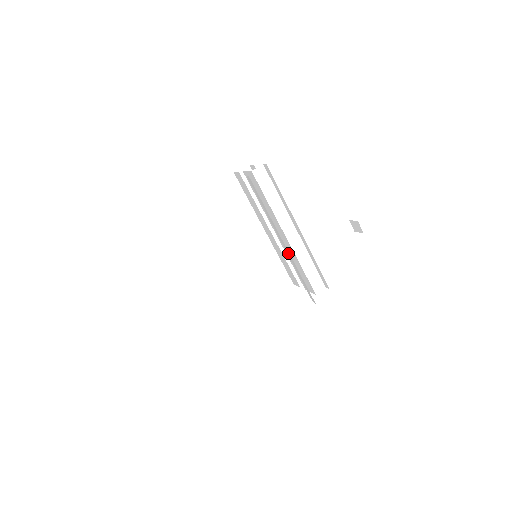
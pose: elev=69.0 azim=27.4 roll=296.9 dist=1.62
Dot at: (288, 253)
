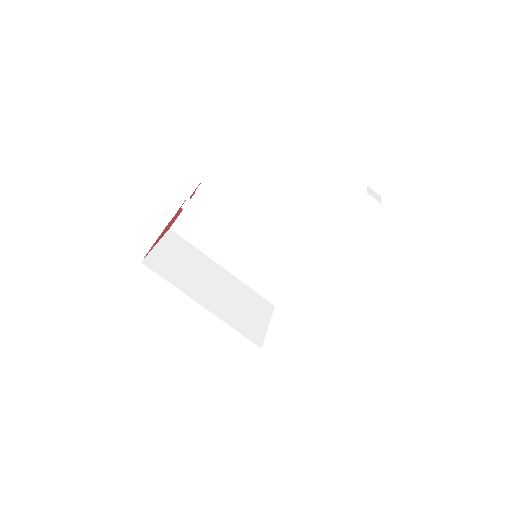
Dot at: occluded
